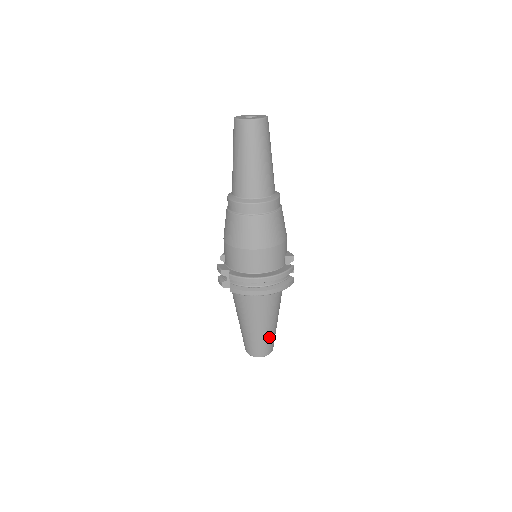
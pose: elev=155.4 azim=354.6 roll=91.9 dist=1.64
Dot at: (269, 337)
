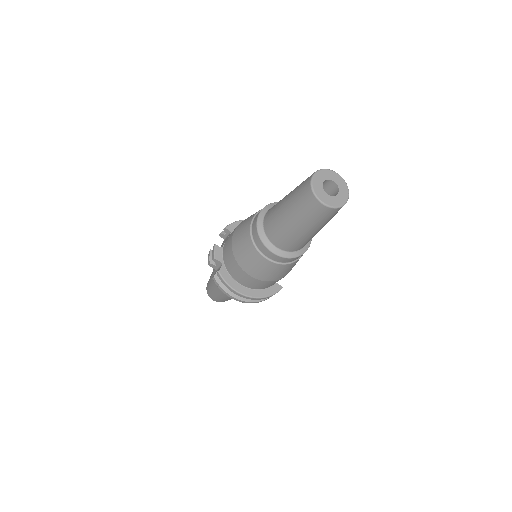
Dot at: (230, 299)
